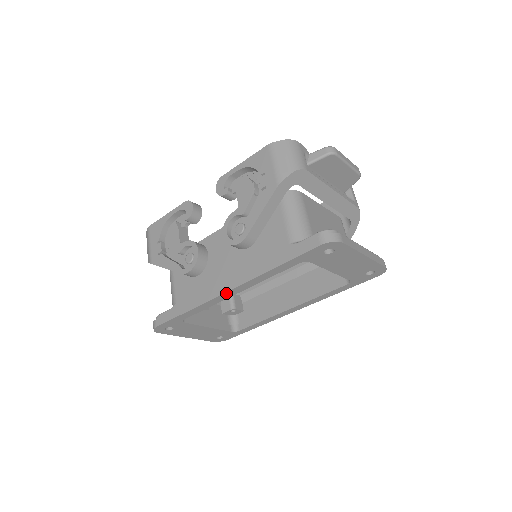
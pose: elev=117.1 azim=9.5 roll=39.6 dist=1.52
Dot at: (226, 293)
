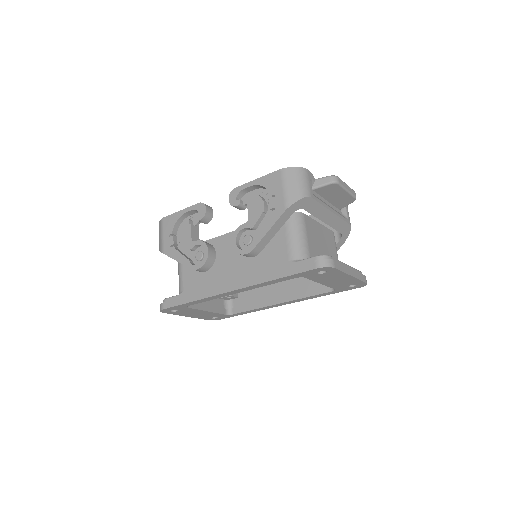
Dot at: (229, 292)
